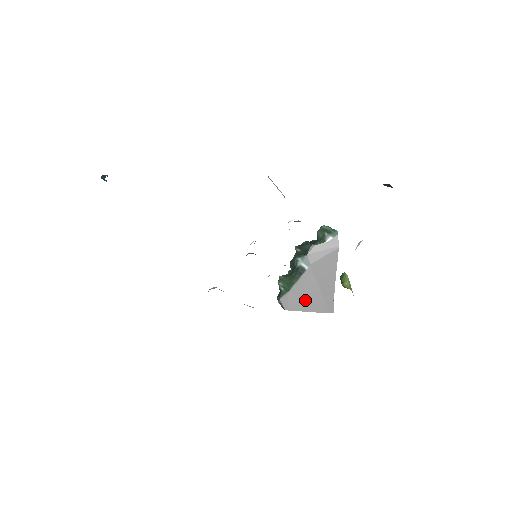
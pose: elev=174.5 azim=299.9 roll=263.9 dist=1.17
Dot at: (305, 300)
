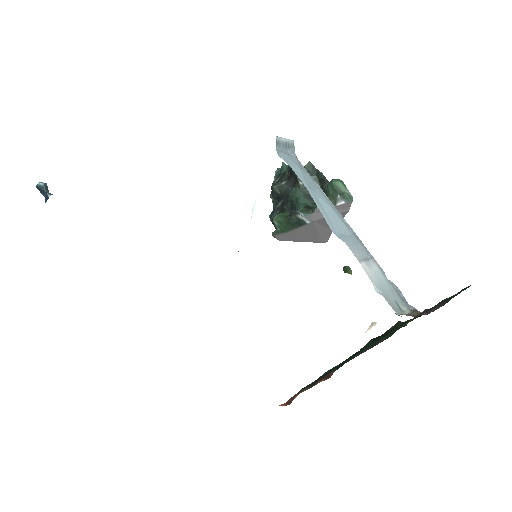
Dot at: (300, 237)
